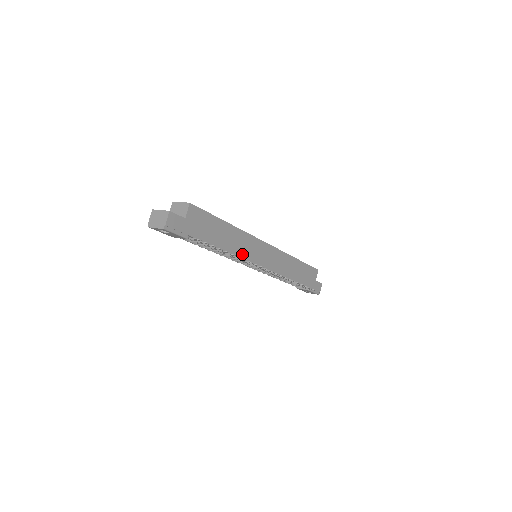
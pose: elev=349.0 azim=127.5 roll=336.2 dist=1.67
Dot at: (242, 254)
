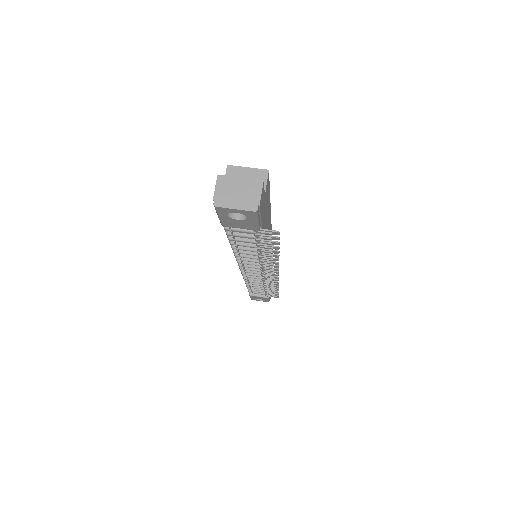
Dot at: occluded
